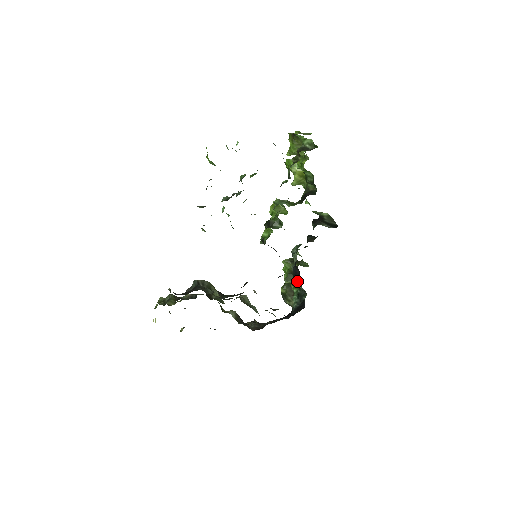
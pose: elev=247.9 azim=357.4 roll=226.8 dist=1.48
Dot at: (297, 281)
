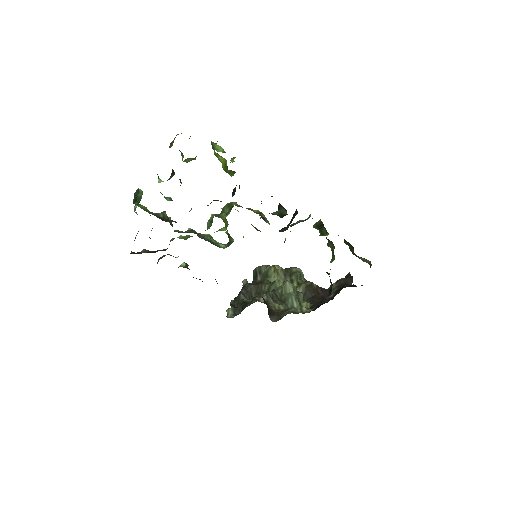
Dot at: occluded
